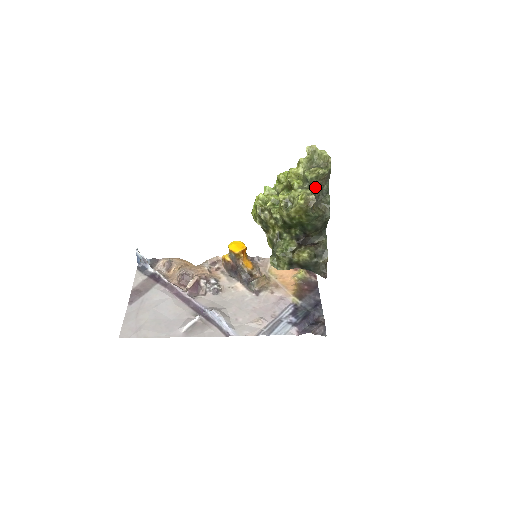
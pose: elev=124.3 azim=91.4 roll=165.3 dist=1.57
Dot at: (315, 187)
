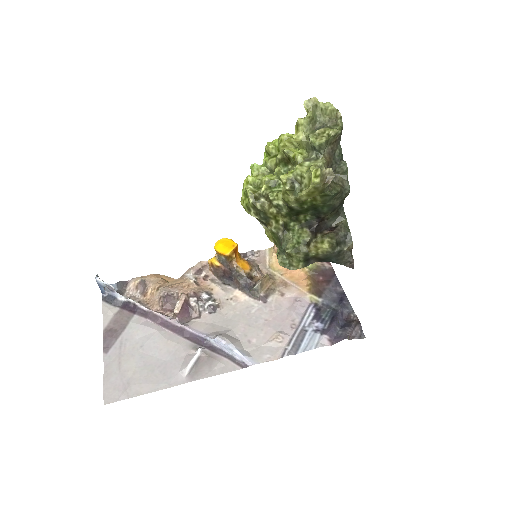
Dot at: (325, 155)
